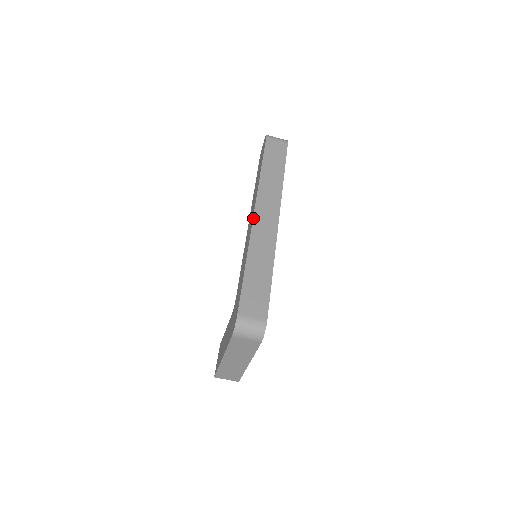
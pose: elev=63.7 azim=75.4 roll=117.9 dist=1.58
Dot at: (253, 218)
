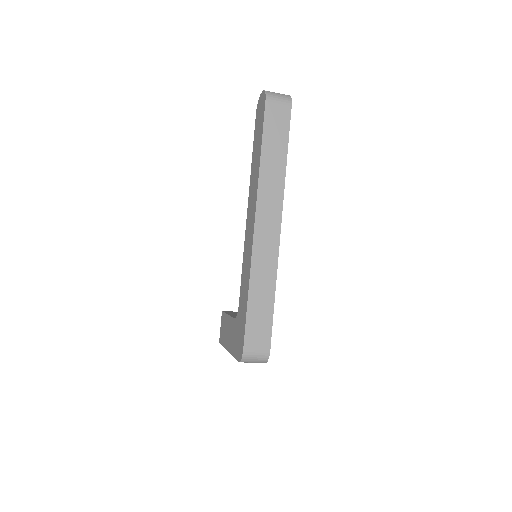
Dot at: (254, 233)
